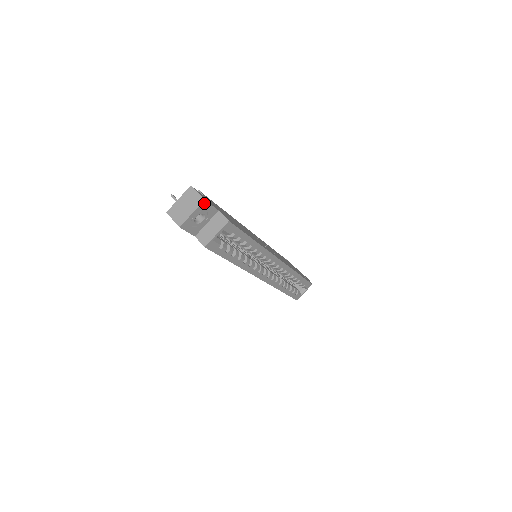
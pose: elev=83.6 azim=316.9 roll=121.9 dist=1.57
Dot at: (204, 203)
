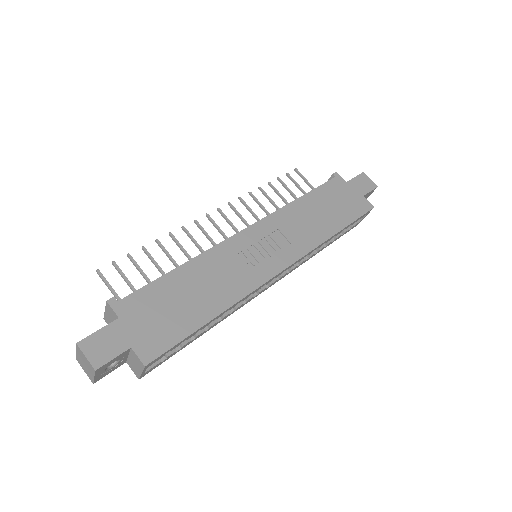
Dot at: (99, 369)
